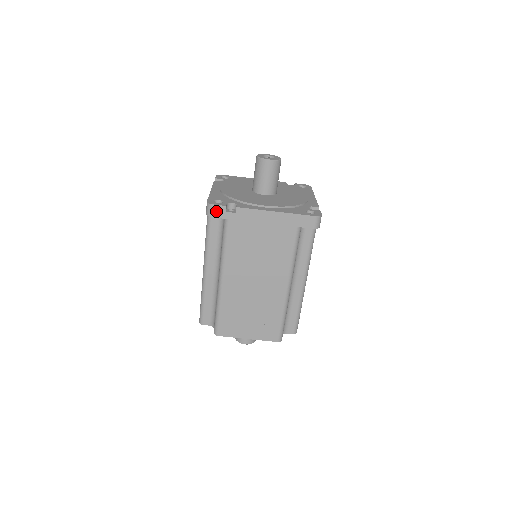
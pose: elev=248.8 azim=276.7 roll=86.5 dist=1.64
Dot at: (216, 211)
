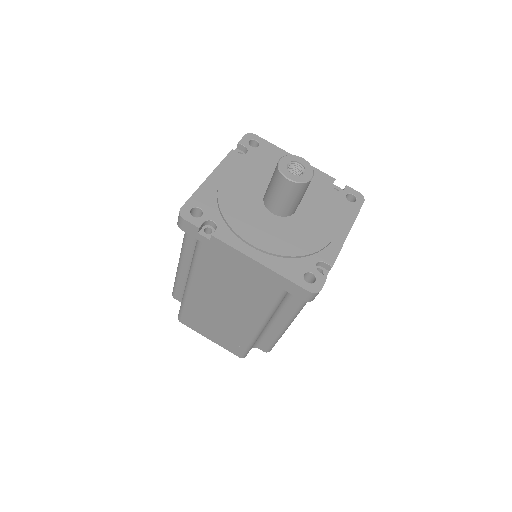
Dot at: (187, 227)
